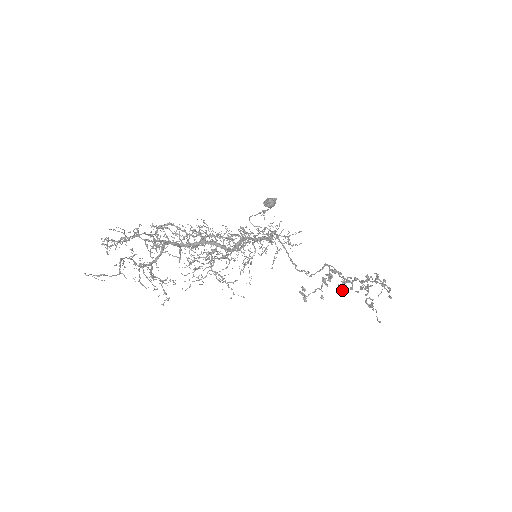
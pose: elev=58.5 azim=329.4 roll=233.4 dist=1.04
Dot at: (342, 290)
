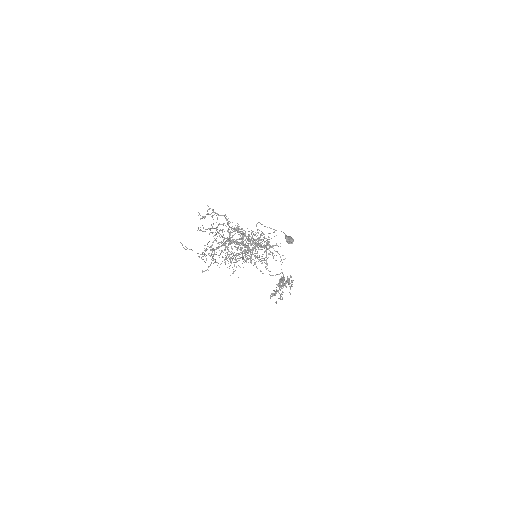
Dot at: occluded
